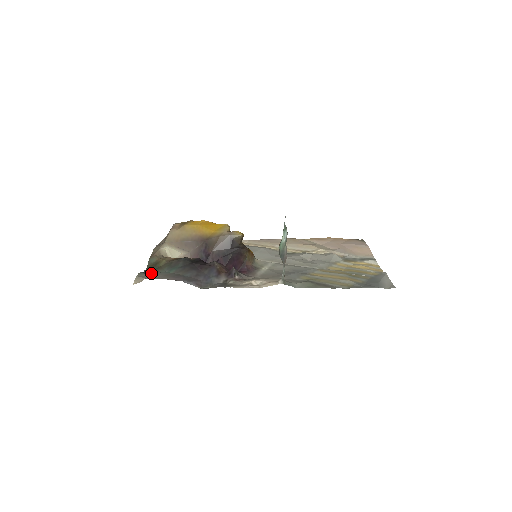
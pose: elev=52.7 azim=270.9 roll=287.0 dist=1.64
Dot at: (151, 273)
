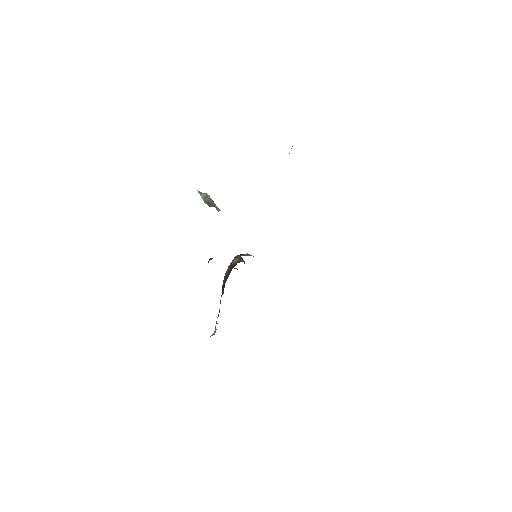
Dot at: occluded
